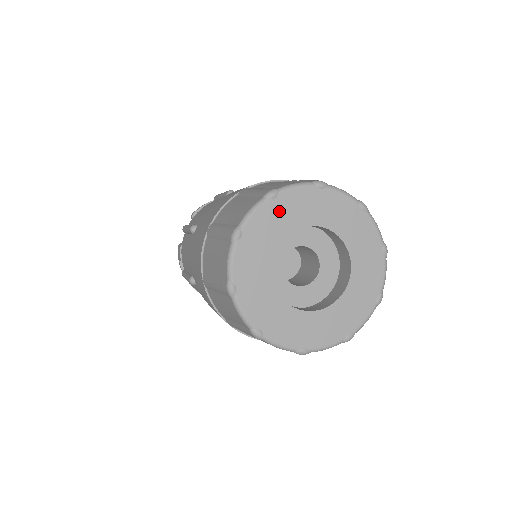
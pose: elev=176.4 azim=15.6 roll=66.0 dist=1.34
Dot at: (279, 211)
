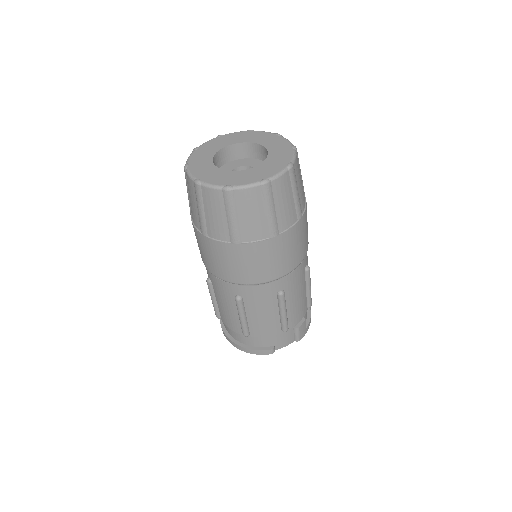
Dot at: (247, 135)
